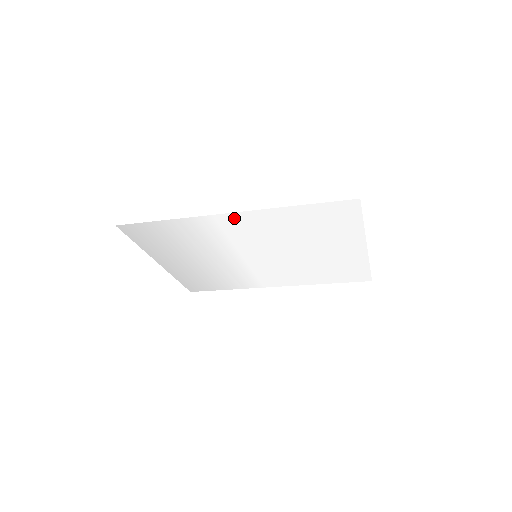
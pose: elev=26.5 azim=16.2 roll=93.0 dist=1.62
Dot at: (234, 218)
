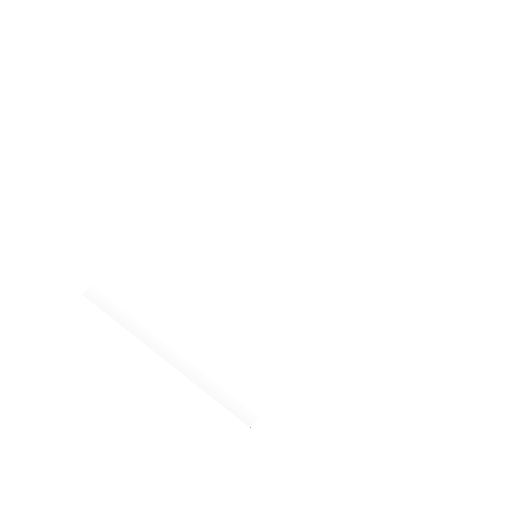
Dot at: (182, 192)
